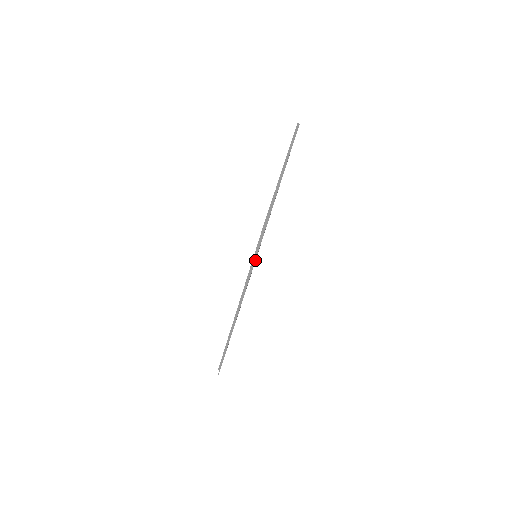
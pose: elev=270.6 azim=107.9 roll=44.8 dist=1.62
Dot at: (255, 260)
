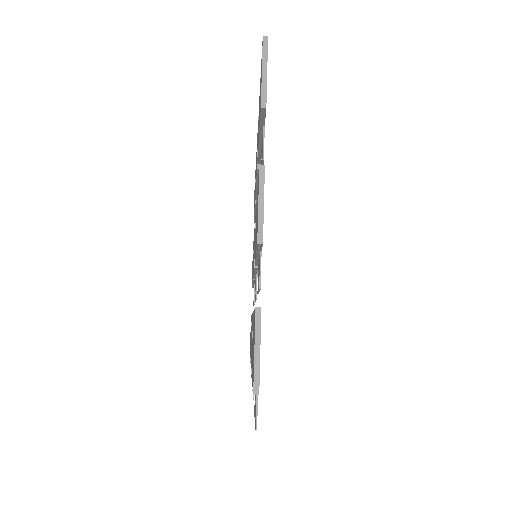
Dot at: occluded
